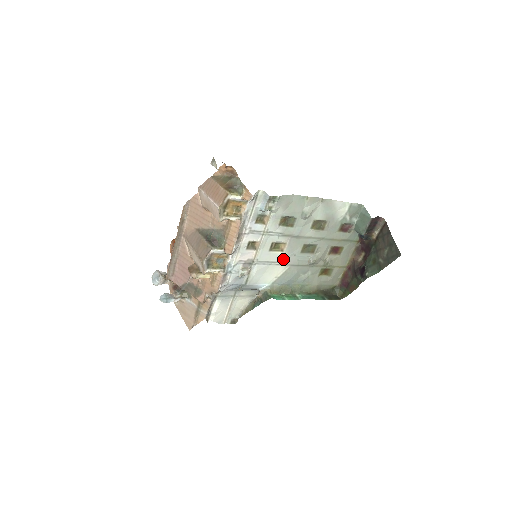
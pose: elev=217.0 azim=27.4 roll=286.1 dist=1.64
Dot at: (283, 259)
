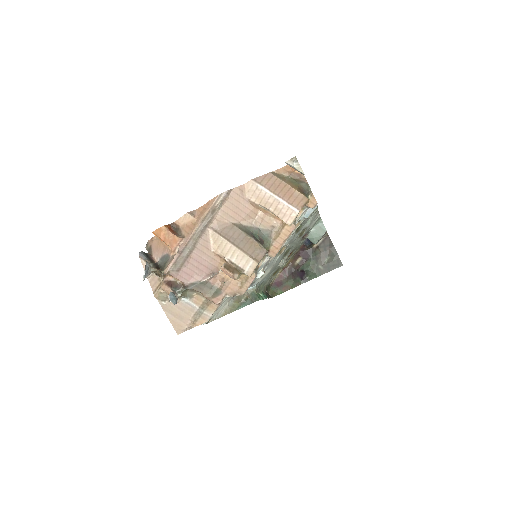
Dot at: (275, 261)
